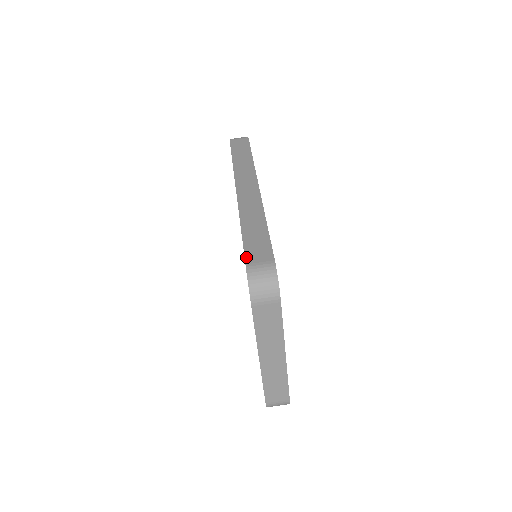
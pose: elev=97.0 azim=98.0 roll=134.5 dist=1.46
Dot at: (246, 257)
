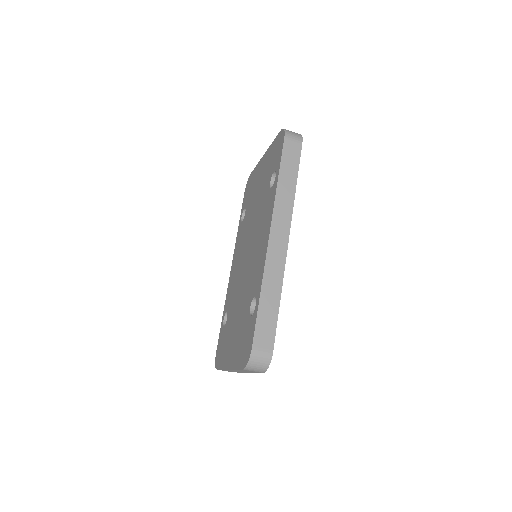
Dot at: (255, 338)
